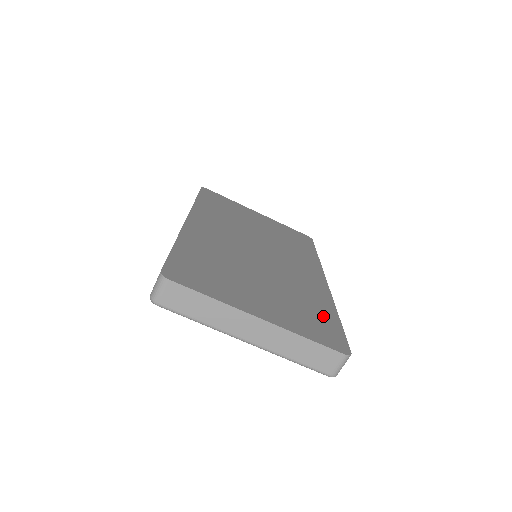
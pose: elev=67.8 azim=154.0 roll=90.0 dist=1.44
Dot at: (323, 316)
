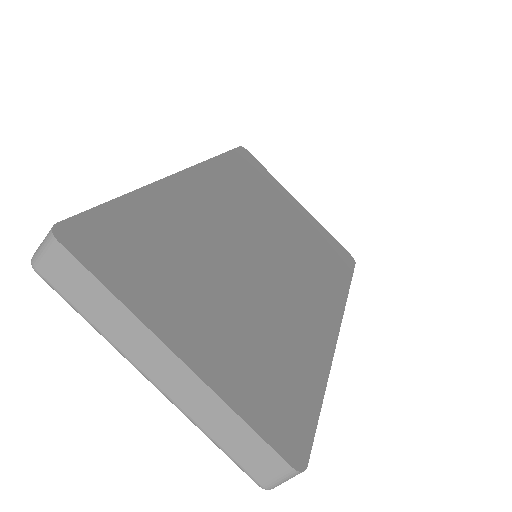
Dot at: (298, 383)
